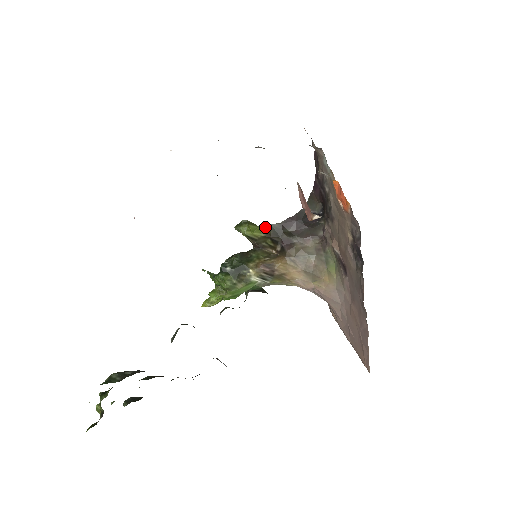
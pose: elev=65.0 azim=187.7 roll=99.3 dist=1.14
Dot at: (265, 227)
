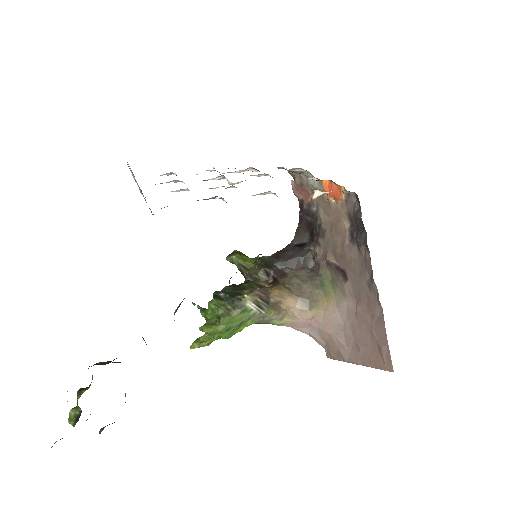
Dot at: (256, 259)
